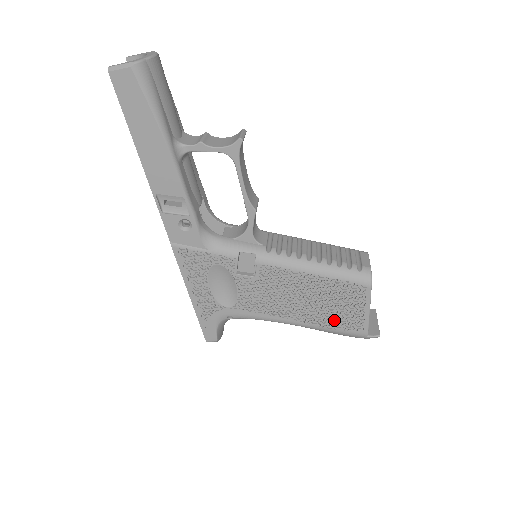
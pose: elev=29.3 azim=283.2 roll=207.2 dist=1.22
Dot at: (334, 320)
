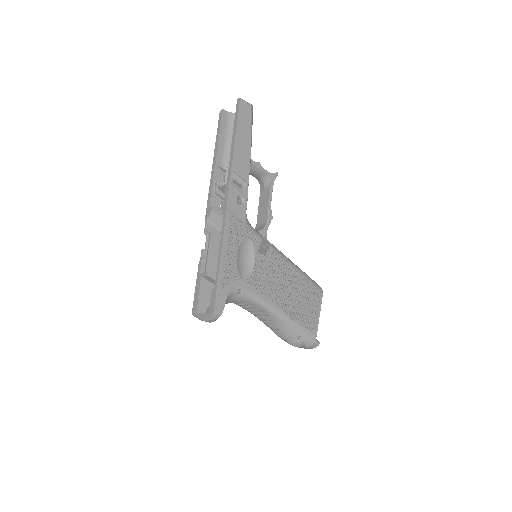
Dot at: (301, 316)
